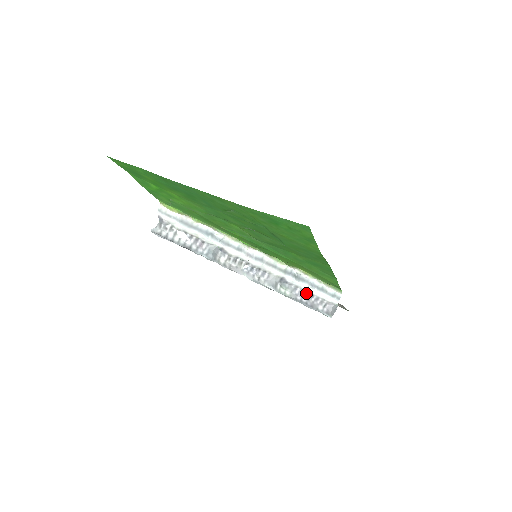
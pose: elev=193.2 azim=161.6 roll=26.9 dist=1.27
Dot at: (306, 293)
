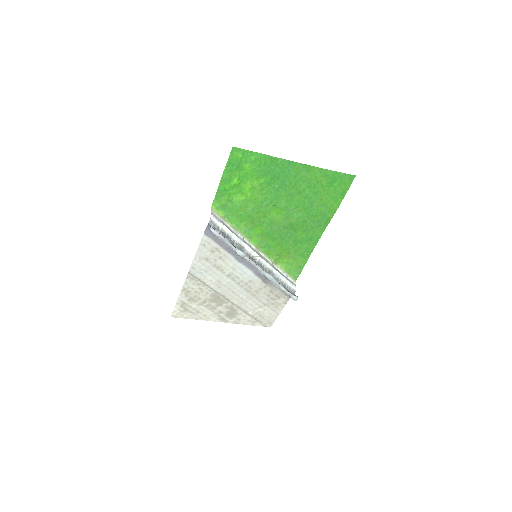
Dot at: (282, 283)
